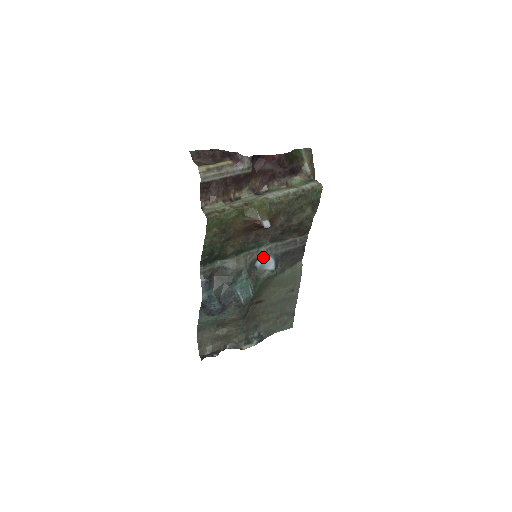
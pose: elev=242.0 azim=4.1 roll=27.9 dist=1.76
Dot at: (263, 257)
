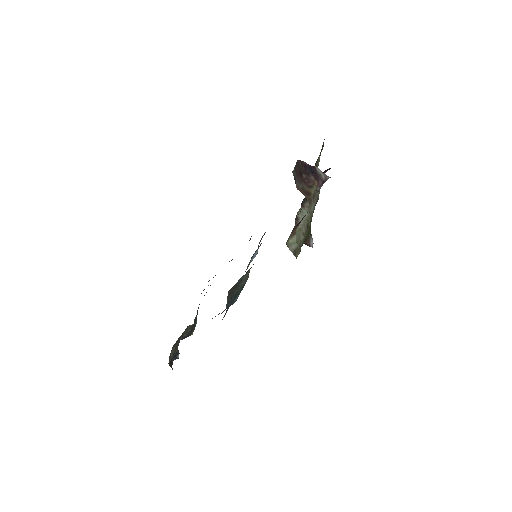
Dot at: occluded
